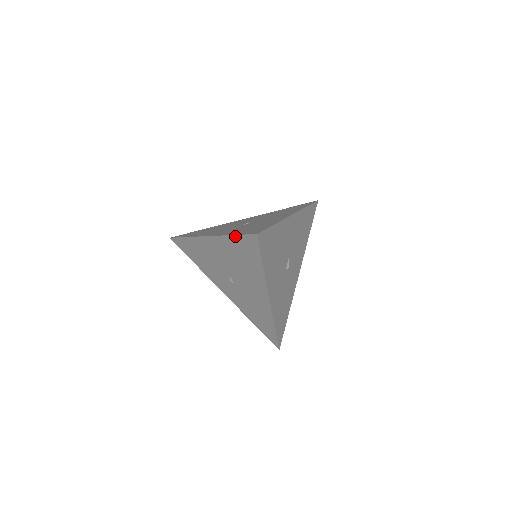
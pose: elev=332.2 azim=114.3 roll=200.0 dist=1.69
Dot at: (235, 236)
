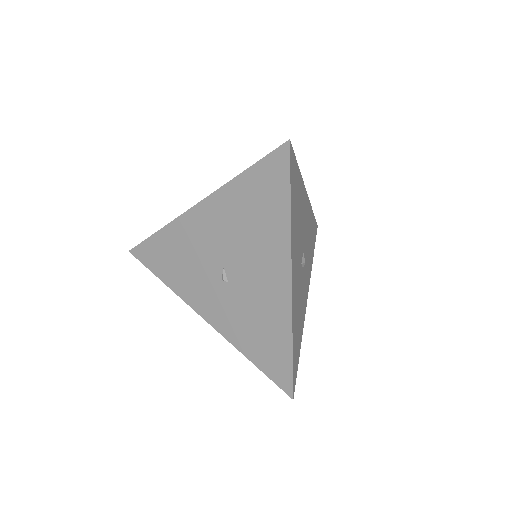
Dot at: (249, 170)
